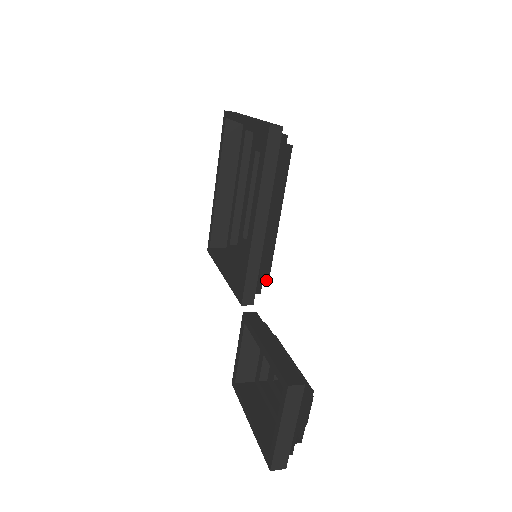
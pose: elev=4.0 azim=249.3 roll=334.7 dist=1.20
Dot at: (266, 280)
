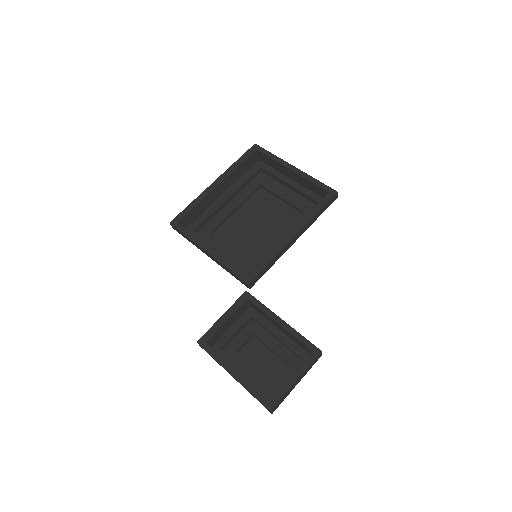
Dot at: occluded
